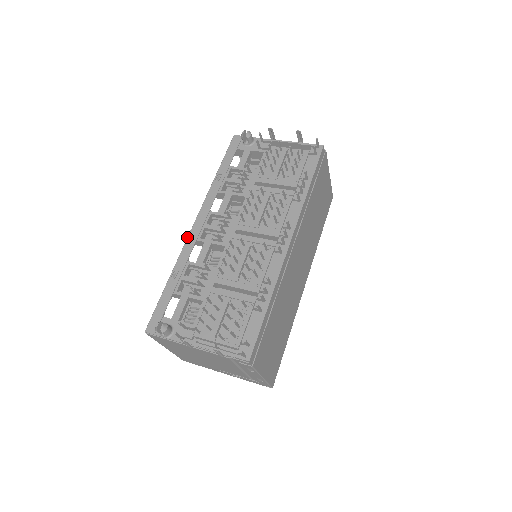
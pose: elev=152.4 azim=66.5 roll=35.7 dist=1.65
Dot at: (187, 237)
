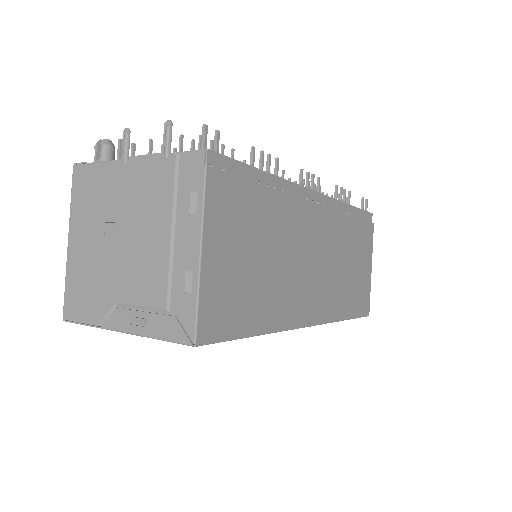
Dot at: occluded
